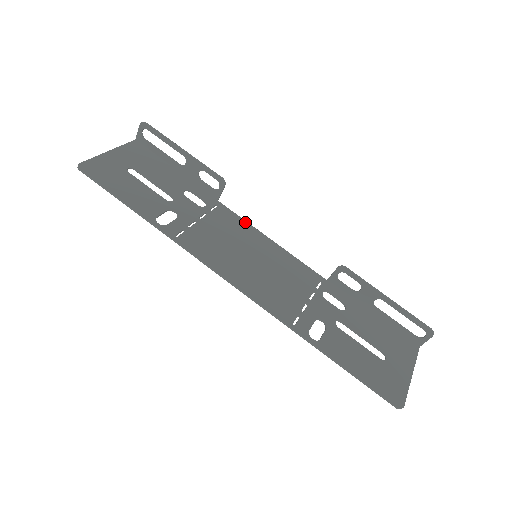
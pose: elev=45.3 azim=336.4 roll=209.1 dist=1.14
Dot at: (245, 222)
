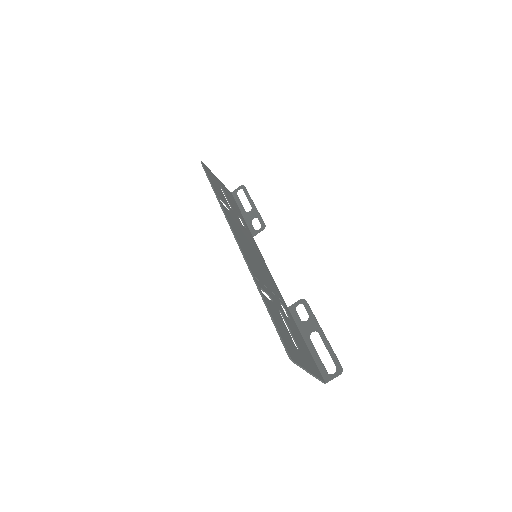
Dot at: (260, 252)
